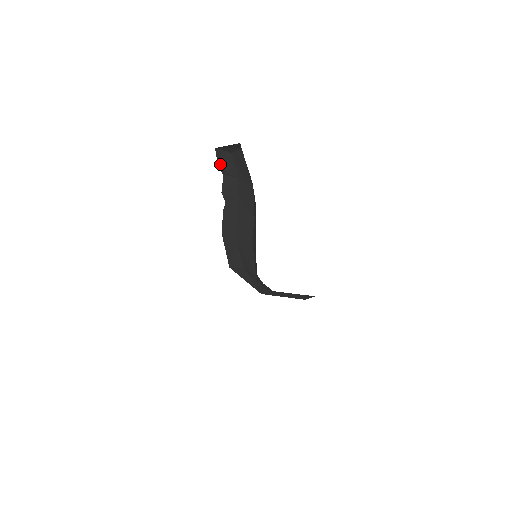
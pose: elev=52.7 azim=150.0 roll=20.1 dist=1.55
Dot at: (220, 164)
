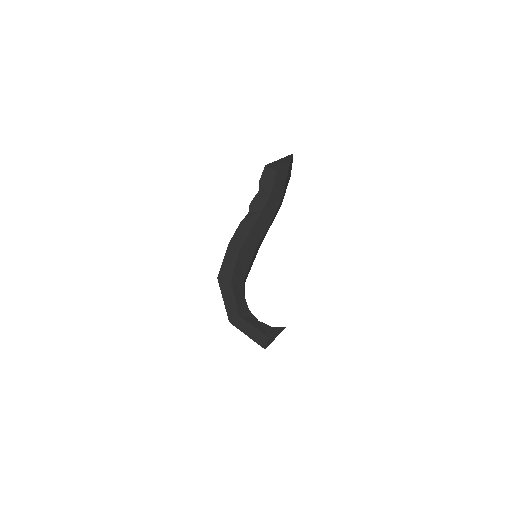
Dot at: (262, 179)
